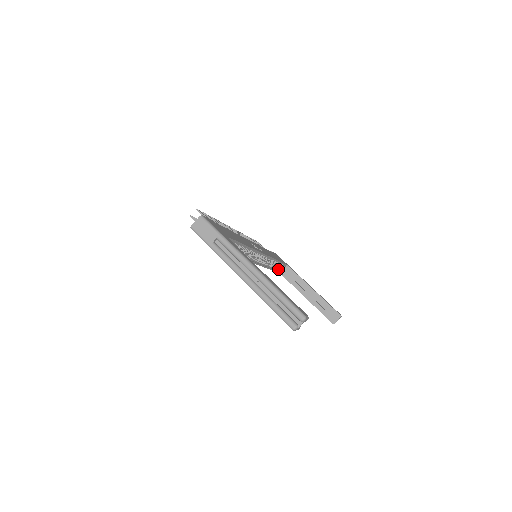
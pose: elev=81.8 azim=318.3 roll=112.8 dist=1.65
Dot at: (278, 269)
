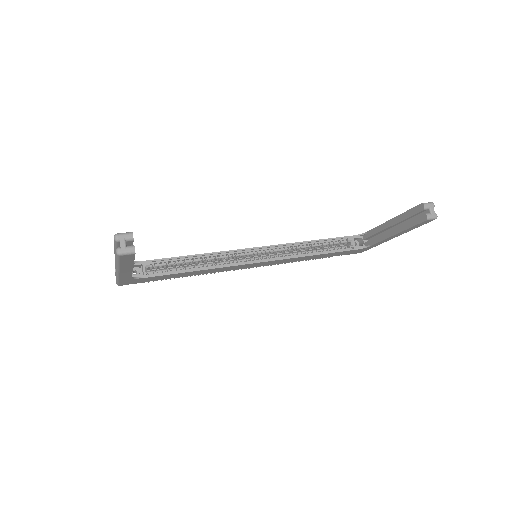
Dot at: (349, 247)
